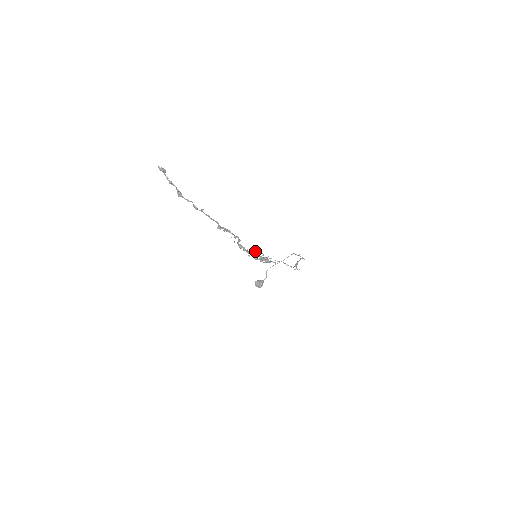
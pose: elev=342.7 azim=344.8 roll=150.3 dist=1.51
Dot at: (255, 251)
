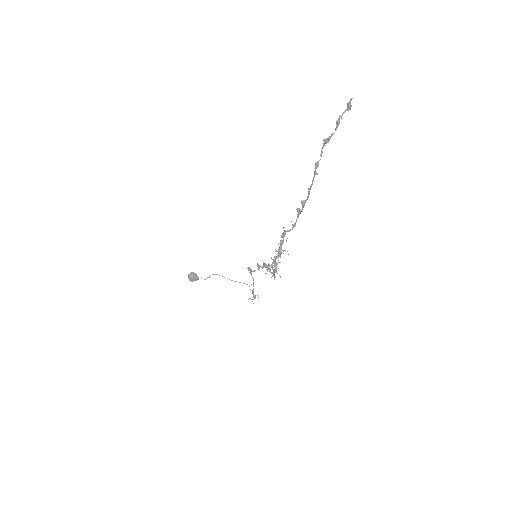
Dot at: occluded
